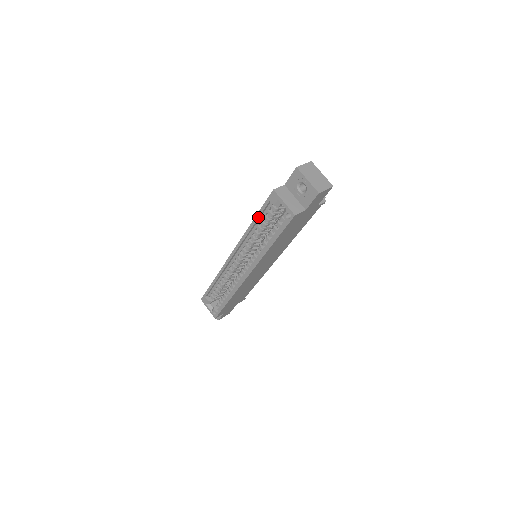
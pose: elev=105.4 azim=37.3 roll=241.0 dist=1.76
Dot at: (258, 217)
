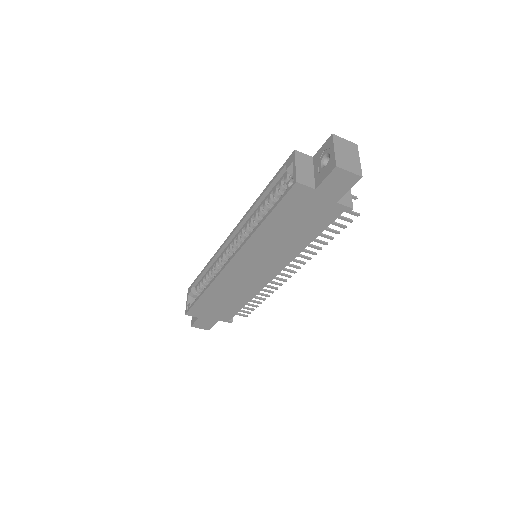
Dot at: (268, 186)
